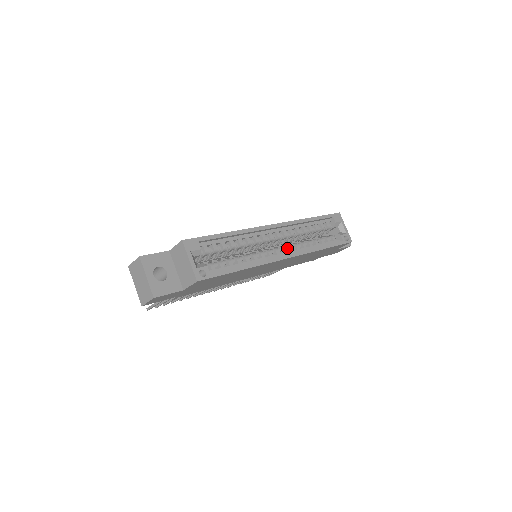
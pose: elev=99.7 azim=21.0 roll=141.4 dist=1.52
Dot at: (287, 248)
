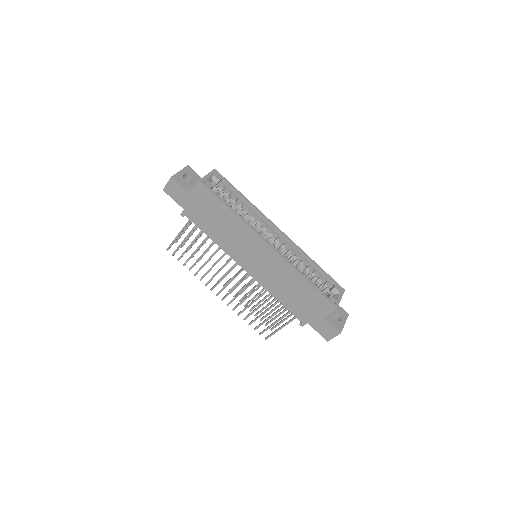
Dot at: occluded
